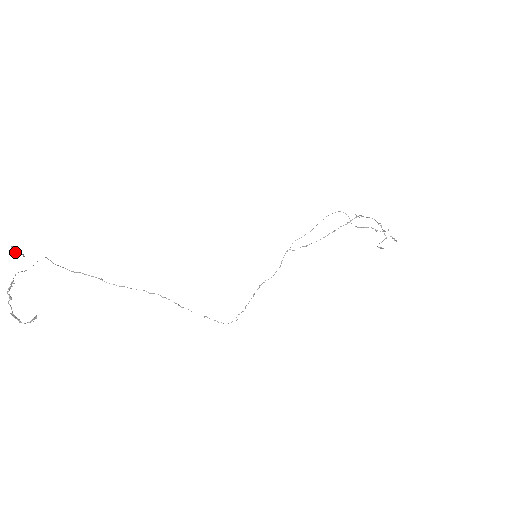
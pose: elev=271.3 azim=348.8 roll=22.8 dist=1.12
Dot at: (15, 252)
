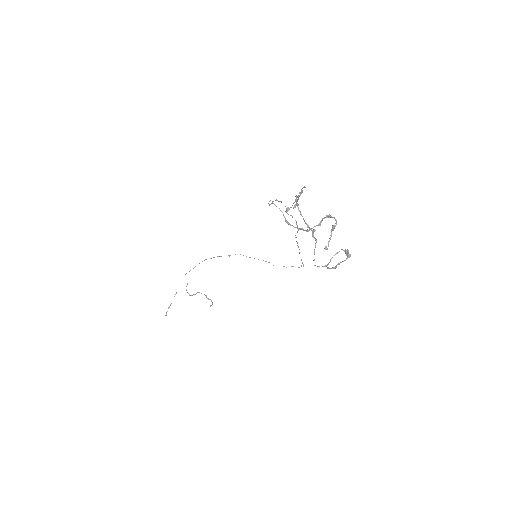
Dot at: (170, 305)
